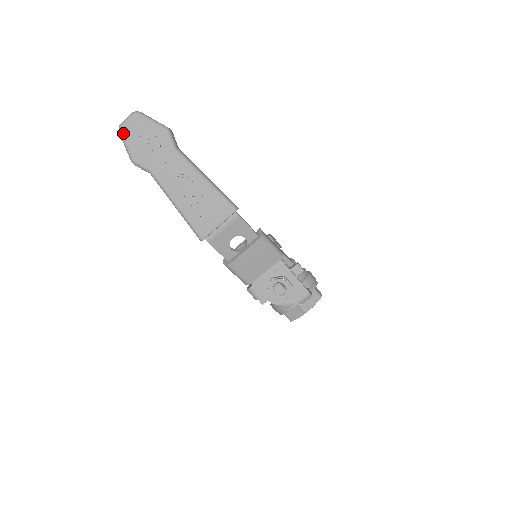
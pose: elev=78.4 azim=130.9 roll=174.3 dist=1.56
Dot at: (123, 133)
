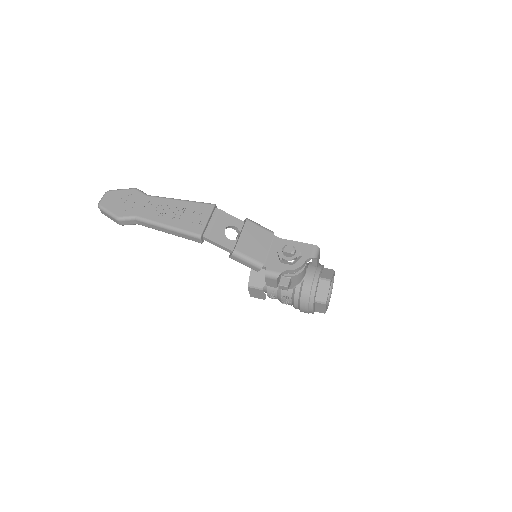
Dot at: (103, 206)
